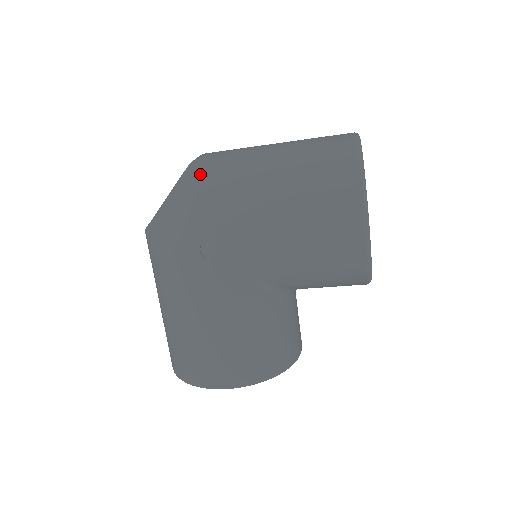
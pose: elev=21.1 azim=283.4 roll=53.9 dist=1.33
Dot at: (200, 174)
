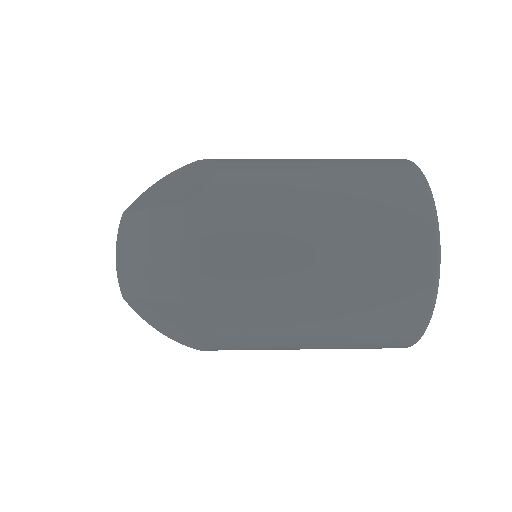
Dot at: (213, 325)
